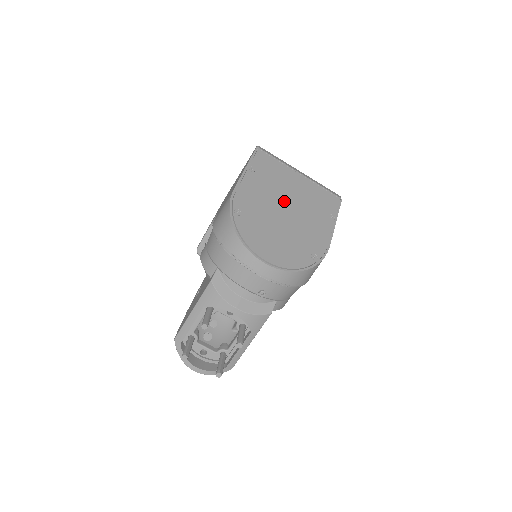
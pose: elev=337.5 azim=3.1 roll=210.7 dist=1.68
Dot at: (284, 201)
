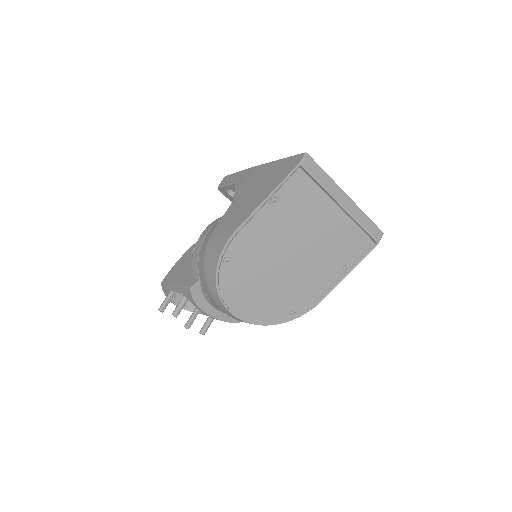
Dot at: (295, 247)
